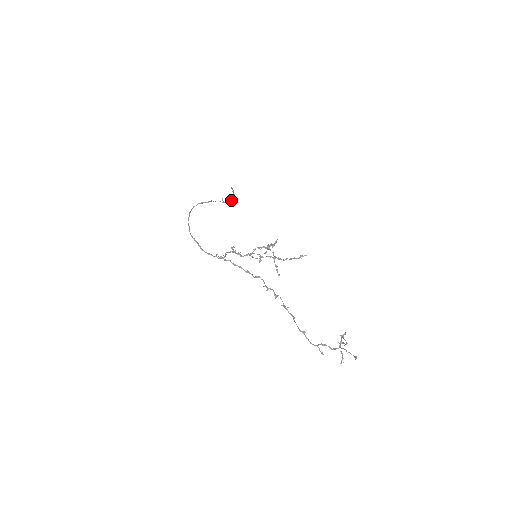
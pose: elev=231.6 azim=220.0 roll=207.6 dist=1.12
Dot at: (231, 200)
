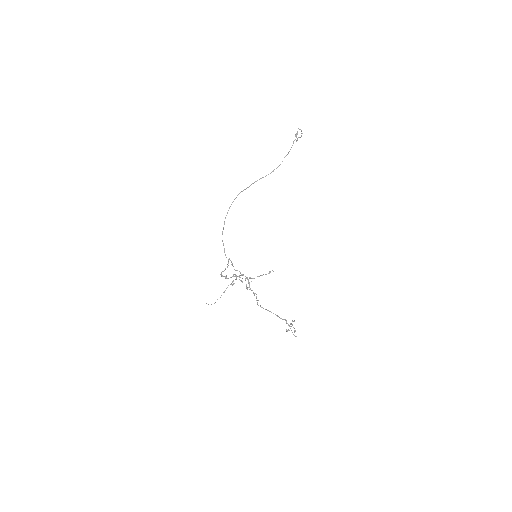
Dot at: occluded
